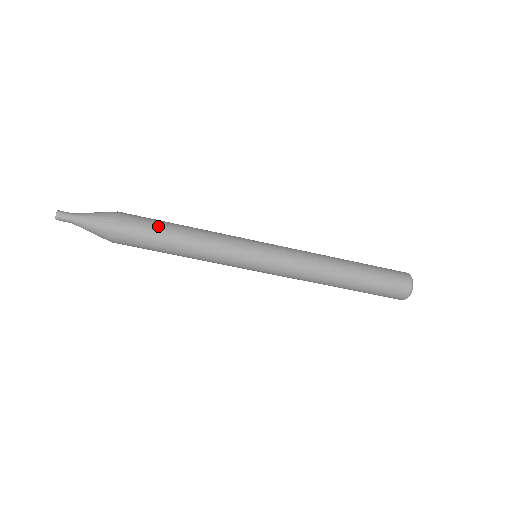
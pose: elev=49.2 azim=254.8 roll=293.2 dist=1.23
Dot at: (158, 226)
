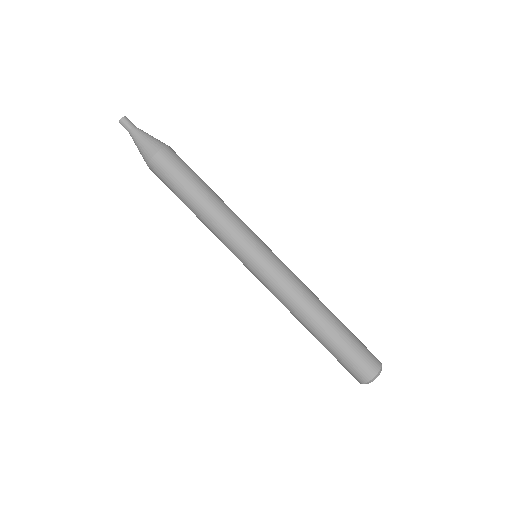
Dot at: (195, 175)
